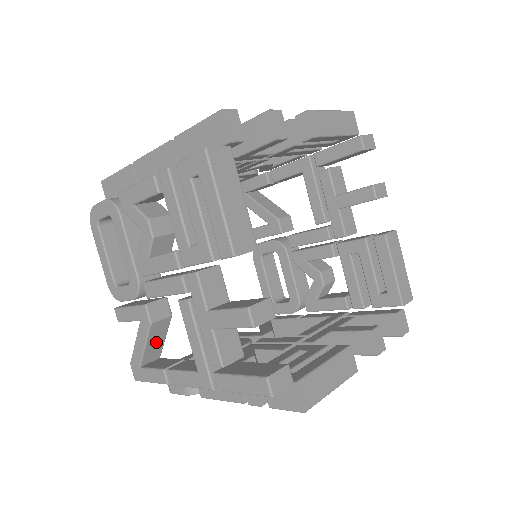
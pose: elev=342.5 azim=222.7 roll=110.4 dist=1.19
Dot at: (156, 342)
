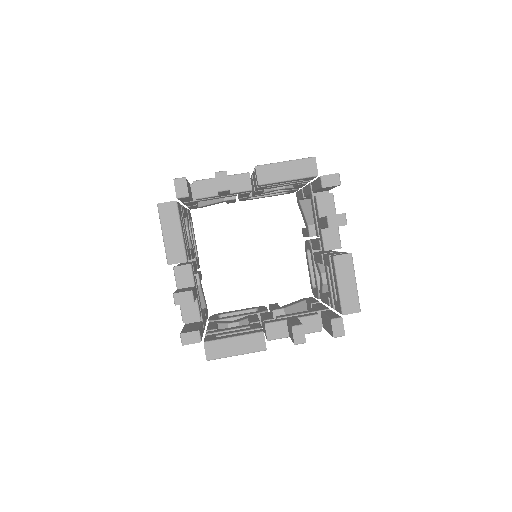
Dot at: occluded
